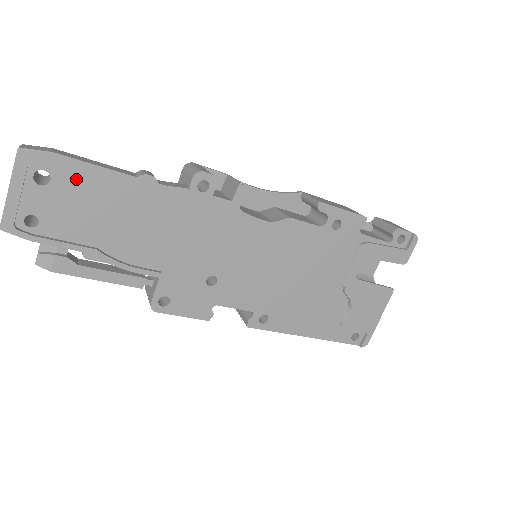
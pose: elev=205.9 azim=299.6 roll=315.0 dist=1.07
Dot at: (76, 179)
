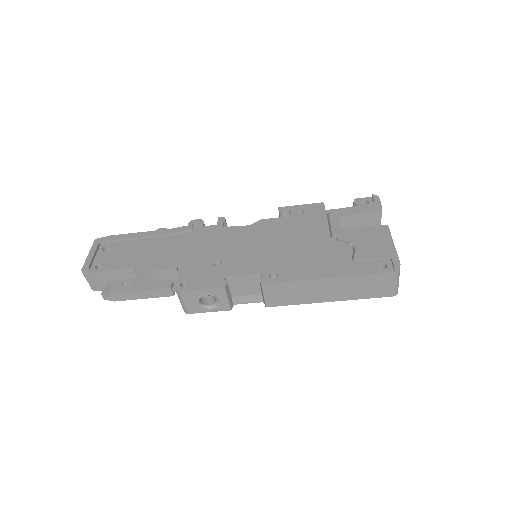
Dot at: (123, 243)
